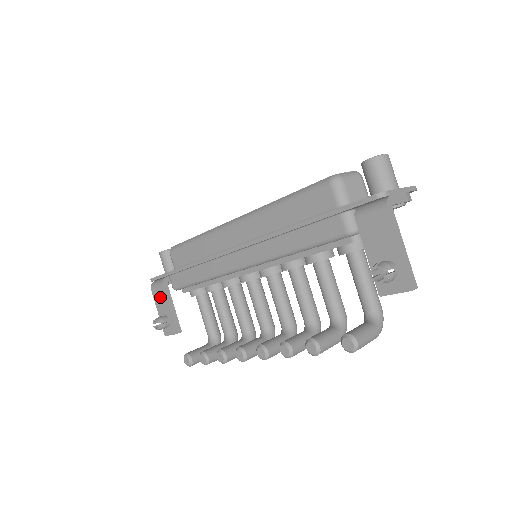
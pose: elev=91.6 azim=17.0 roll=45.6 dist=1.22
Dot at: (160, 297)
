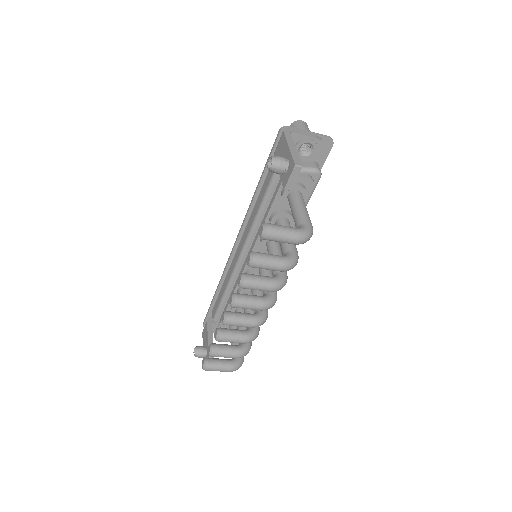
Dot at: (205, 333)
